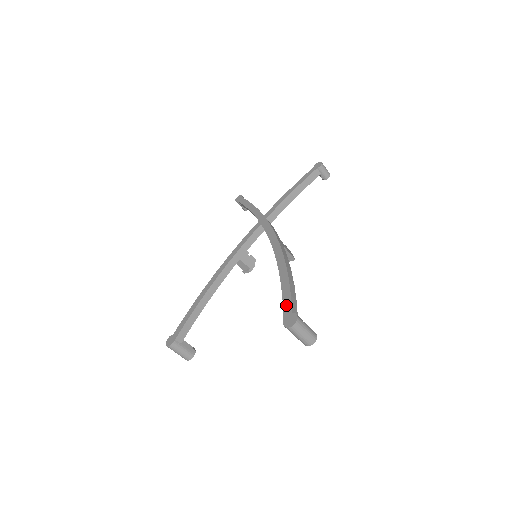
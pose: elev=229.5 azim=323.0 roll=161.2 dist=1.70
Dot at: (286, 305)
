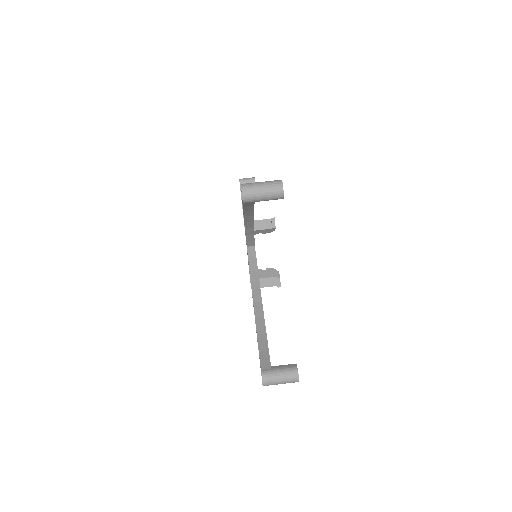
Dot at: occluded
